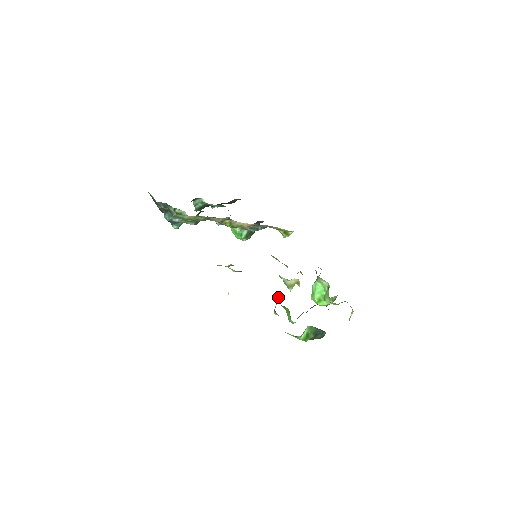
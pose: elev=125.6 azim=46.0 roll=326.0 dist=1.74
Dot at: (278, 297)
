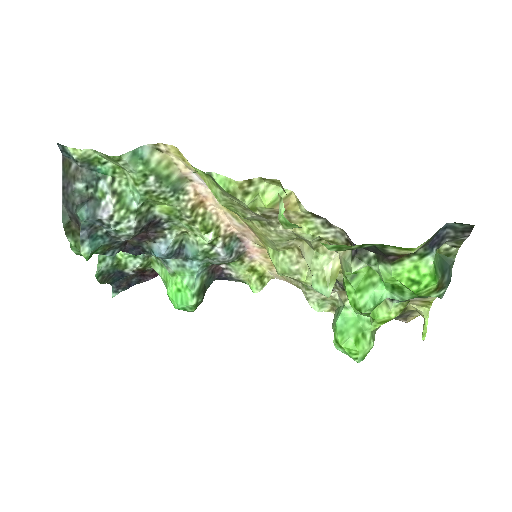
Dot at: (342, 254)
